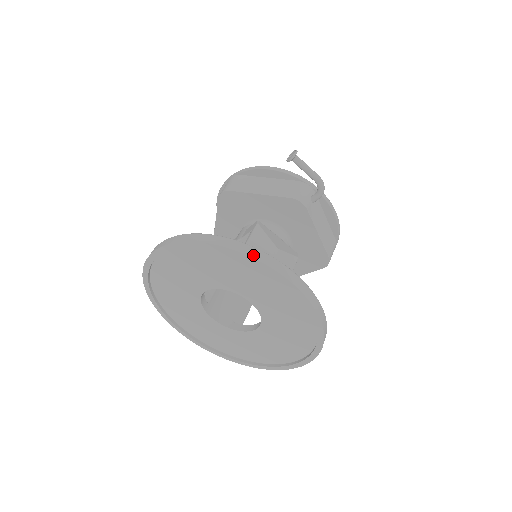
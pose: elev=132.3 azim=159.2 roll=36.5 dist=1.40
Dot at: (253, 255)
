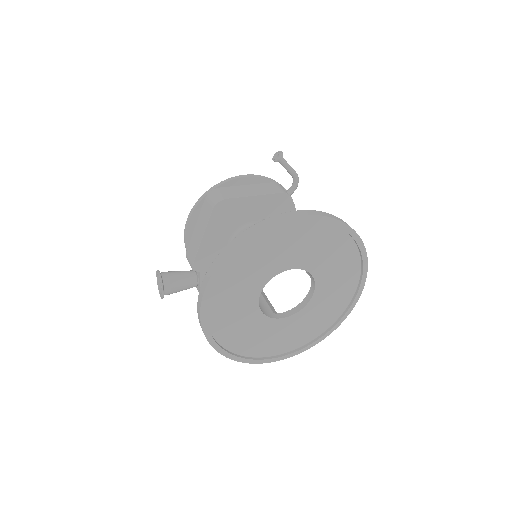
Dot at: (333, 217)
